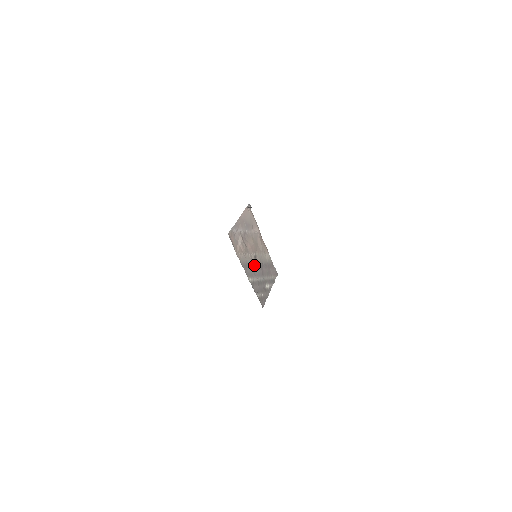
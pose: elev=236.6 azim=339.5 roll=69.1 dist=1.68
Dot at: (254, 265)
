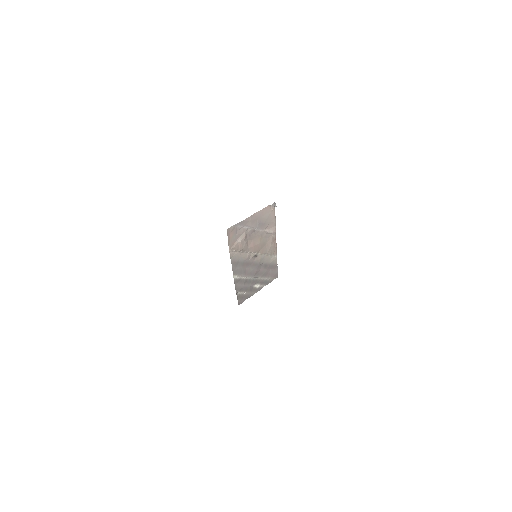
Dot at: (249, 264)
